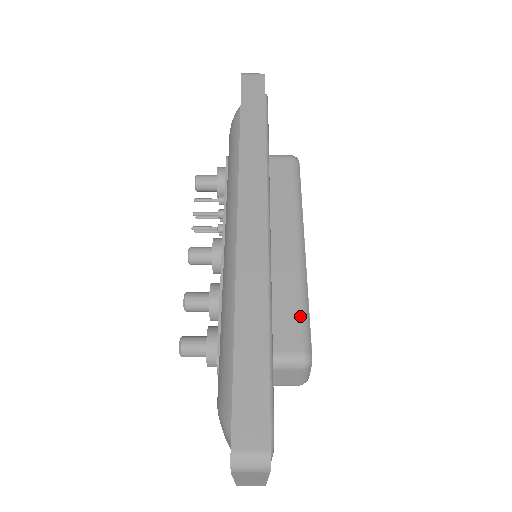
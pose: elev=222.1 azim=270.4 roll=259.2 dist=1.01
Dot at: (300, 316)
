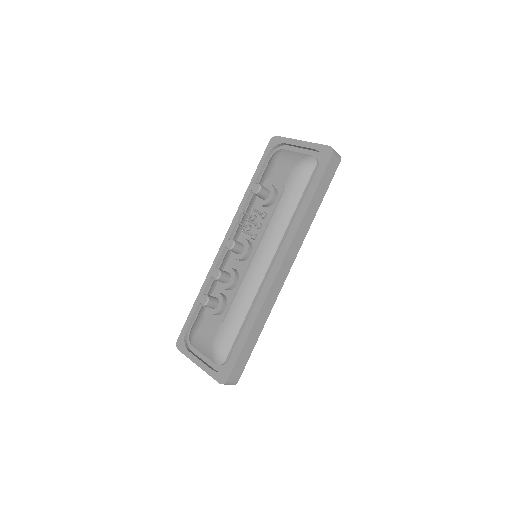
Dot at: occluded
